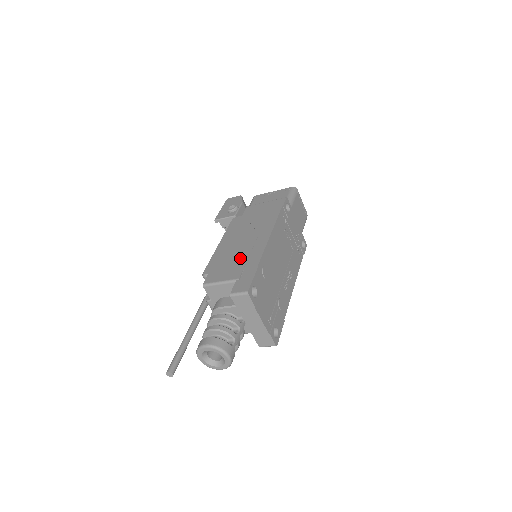
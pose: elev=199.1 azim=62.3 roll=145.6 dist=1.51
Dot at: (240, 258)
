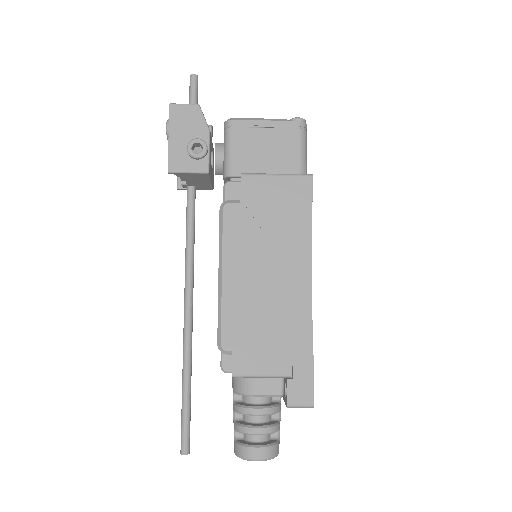
Dot at: (277, 327)
